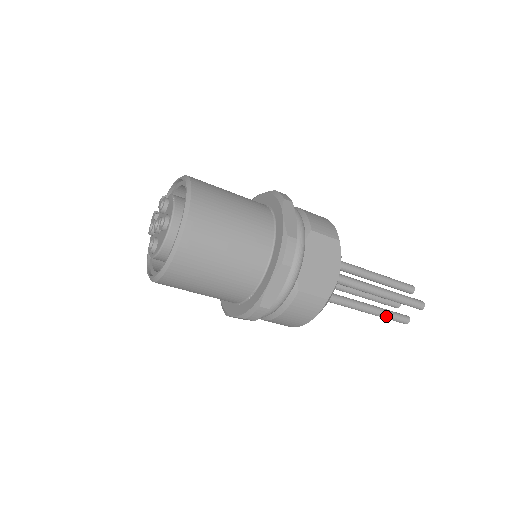
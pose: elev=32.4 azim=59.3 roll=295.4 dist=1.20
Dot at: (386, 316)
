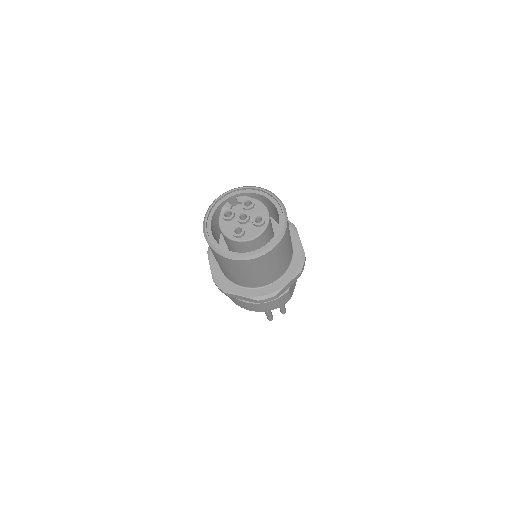
Dot at: (270, 314)
